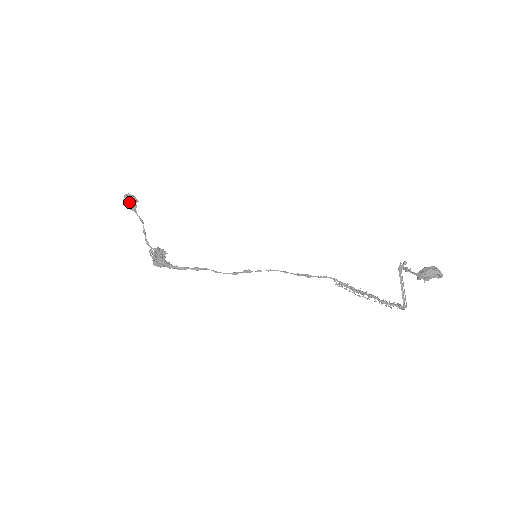
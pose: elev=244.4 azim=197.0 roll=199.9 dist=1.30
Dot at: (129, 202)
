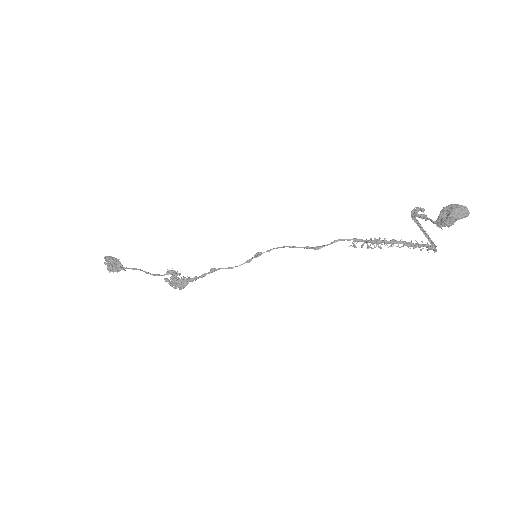
Dot at: (113, 271)
